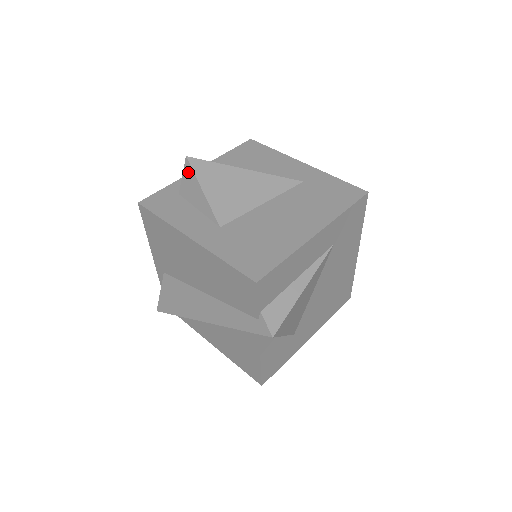
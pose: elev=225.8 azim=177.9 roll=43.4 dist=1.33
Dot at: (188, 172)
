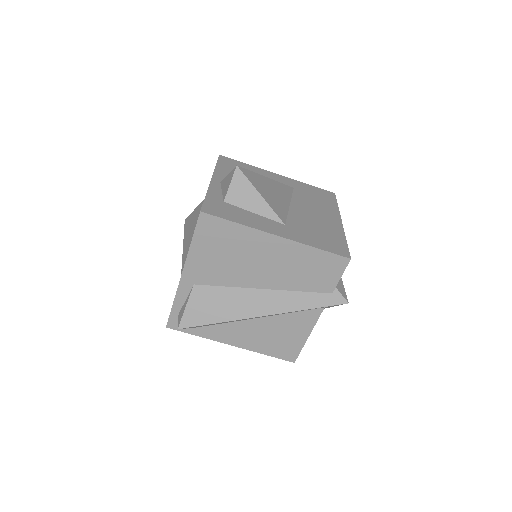
Dot at: (240, 180)
